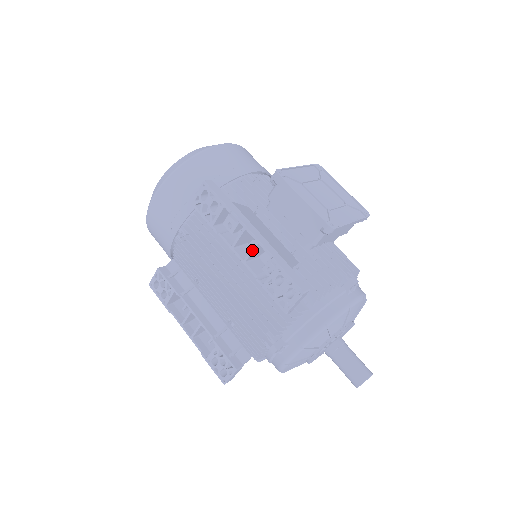
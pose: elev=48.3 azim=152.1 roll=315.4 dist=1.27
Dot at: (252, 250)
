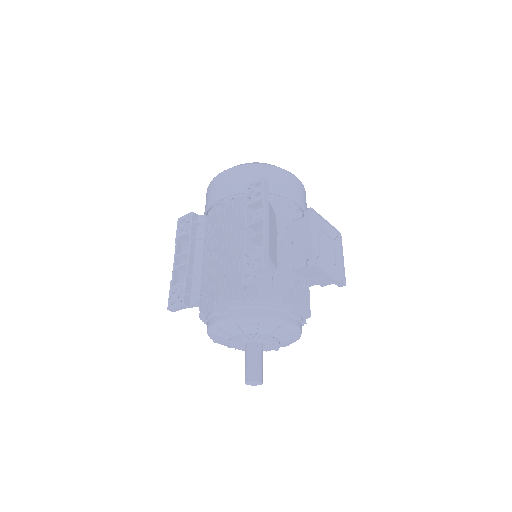
Dot at: (256, 234)
